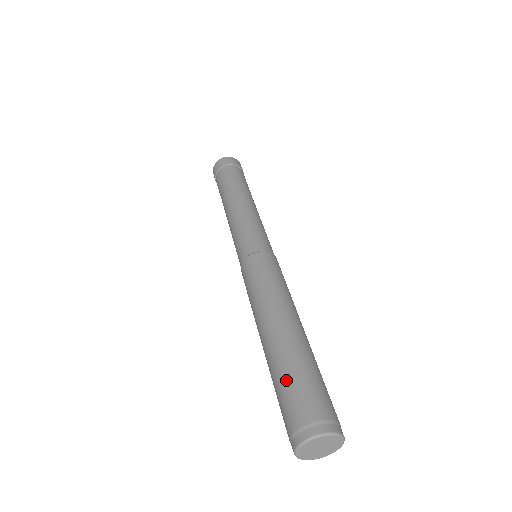
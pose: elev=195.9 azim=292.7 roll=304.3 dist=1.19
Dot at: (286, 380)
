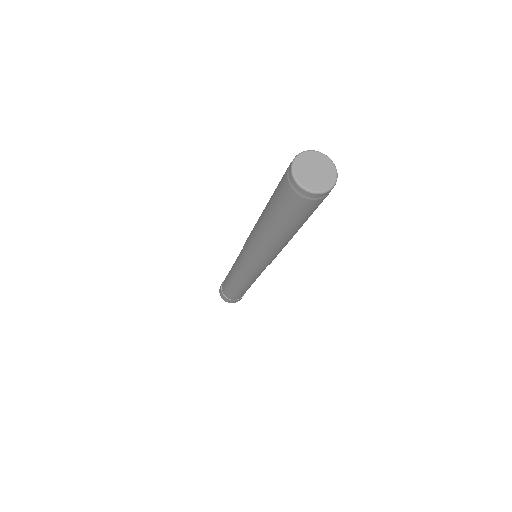
Dot at: occluded
